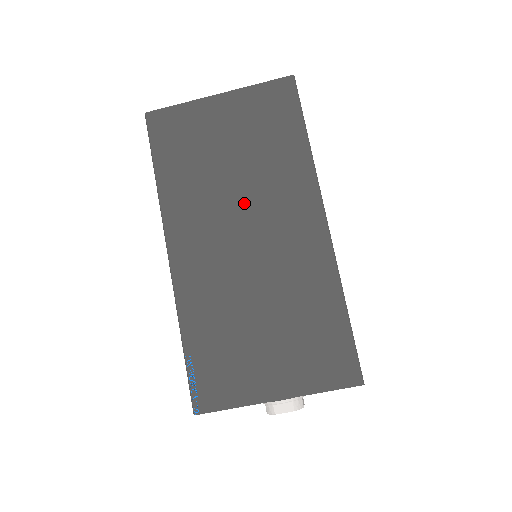
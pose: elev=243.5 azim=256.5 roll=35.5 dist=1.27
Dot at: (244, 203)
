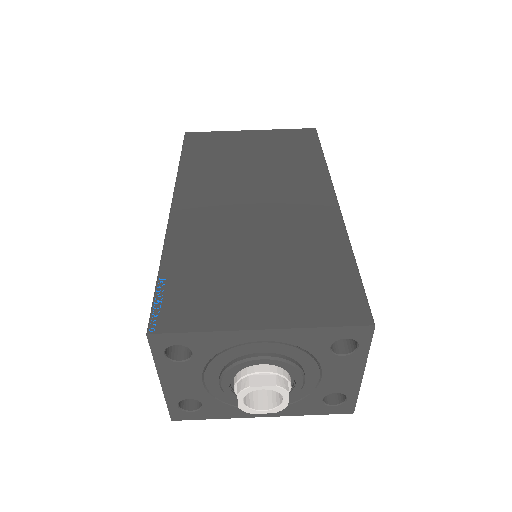
Dot at: (258, 183)
